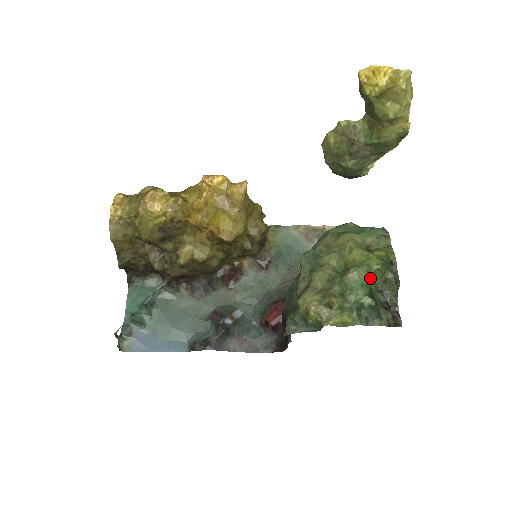
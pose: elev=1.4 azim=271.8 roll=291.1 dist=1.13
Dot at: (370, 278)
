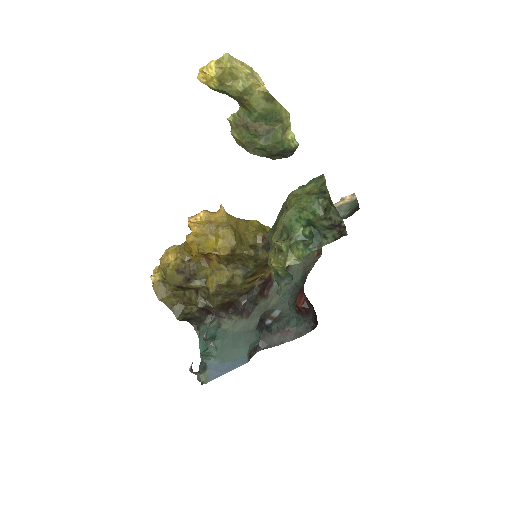
Dot at: (304, 212)
